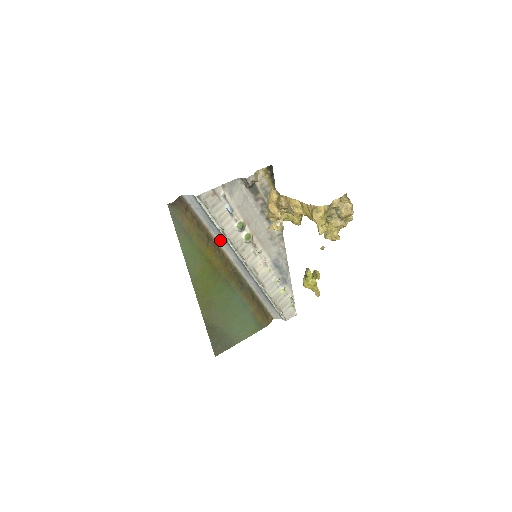
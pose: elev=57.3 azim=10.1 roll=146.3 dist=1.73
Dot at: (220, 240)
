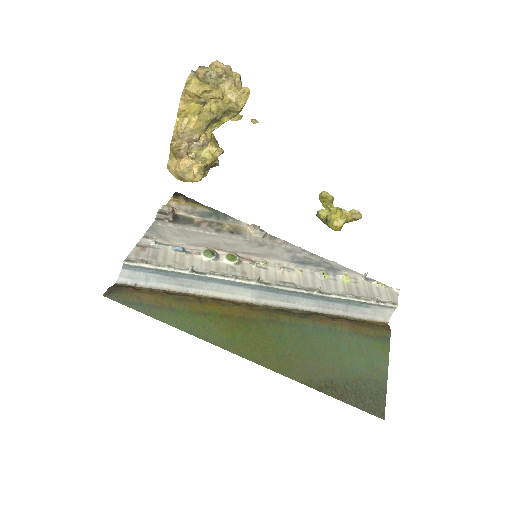
Dot at: (211, 290)
